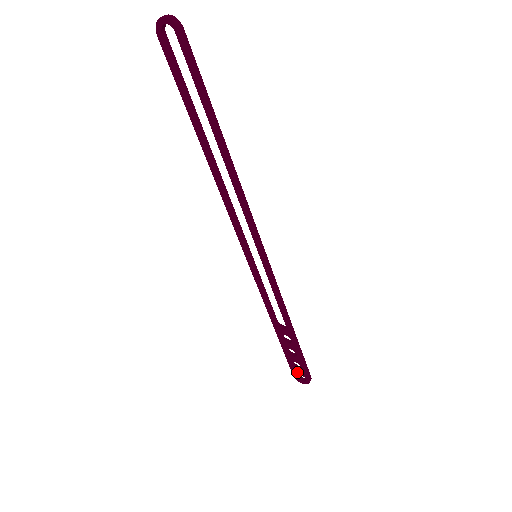
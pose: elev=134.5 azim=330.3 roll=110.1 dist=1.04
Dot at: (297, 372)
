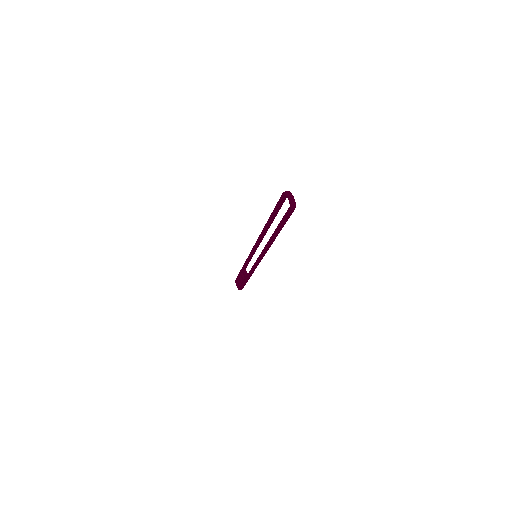
Dot at: (238, 283)
